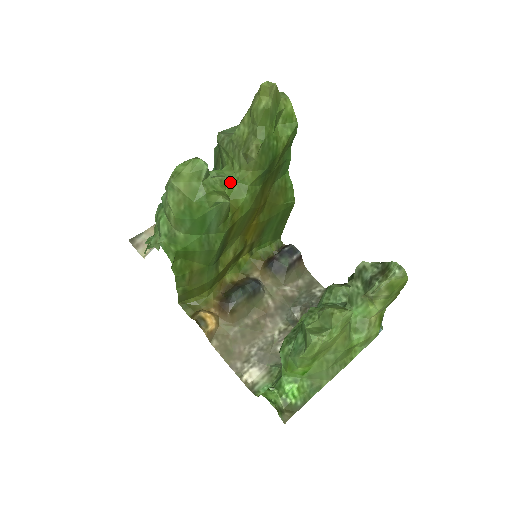
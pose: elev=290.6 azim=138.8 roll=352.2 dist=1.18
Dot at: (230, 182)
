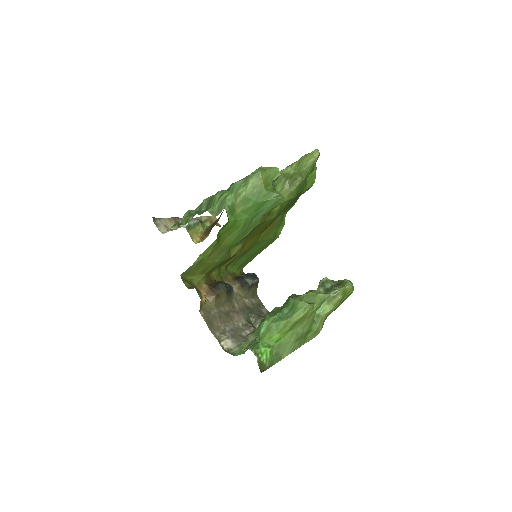
Dot at: occluded
